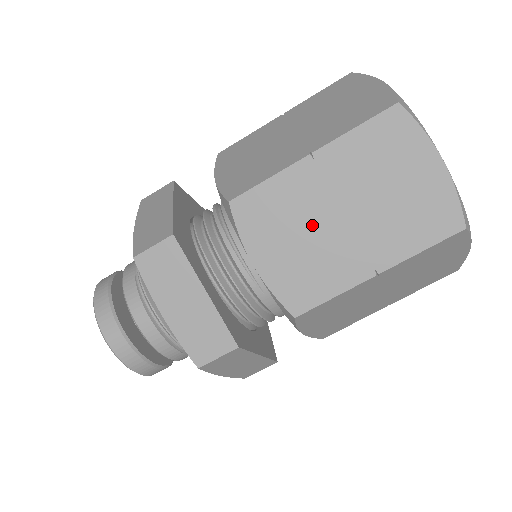
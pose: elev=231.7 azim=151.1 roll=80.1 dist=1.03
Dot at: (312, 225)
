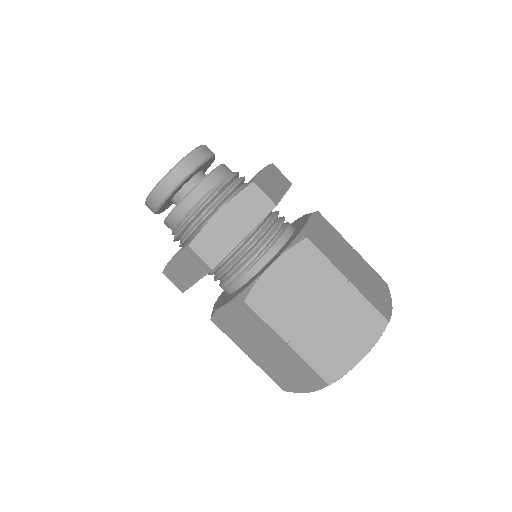
Dot at: (254, 336)
